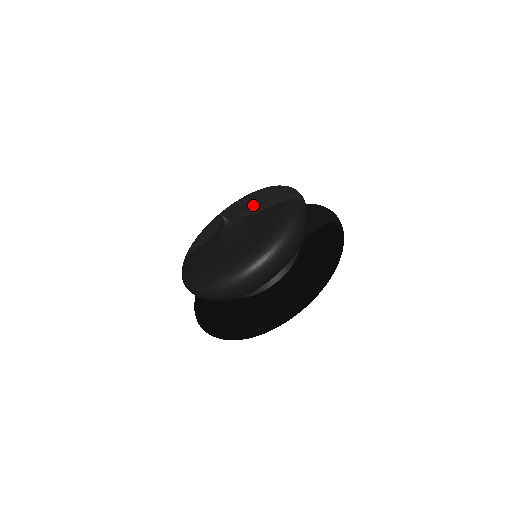
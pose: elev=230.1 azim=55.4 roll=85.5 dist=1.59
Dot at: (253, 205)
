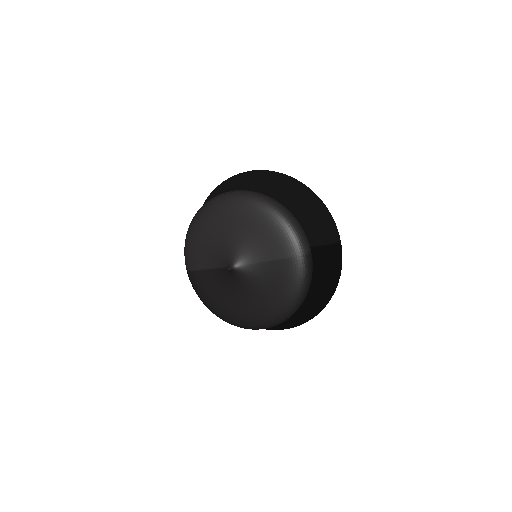
Dot at: (253, 244)
